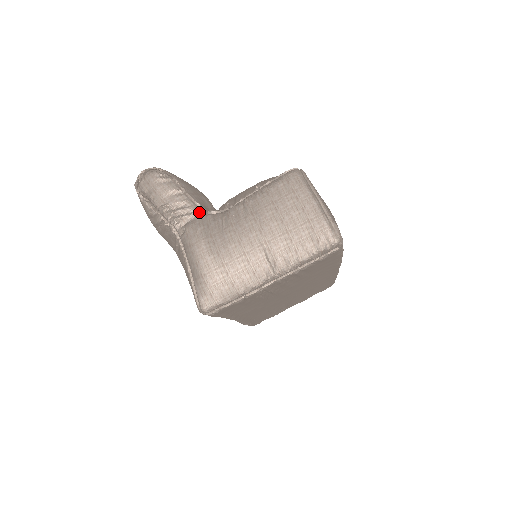
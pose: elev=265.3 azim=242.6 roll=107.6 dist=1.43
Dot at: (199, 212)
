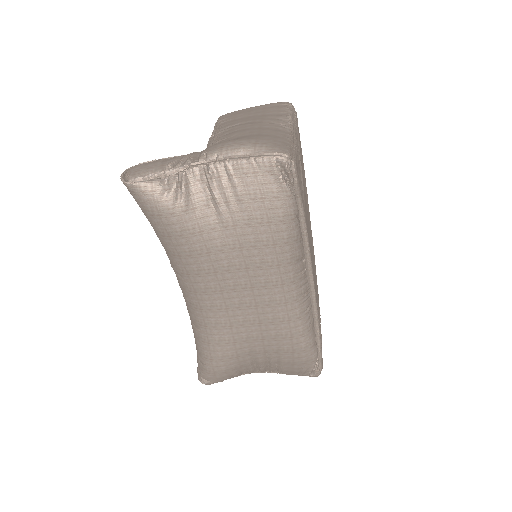
Dot at: (197, 152)
